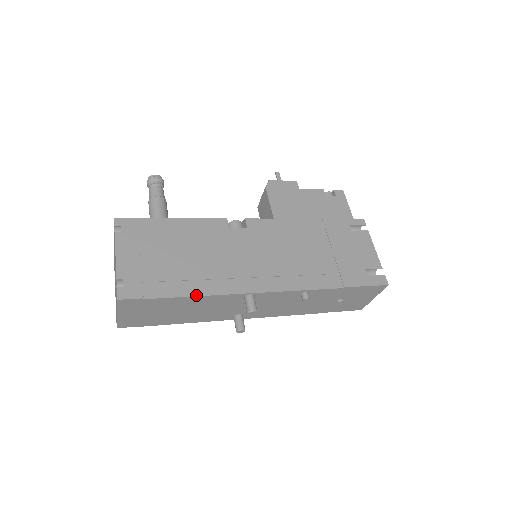
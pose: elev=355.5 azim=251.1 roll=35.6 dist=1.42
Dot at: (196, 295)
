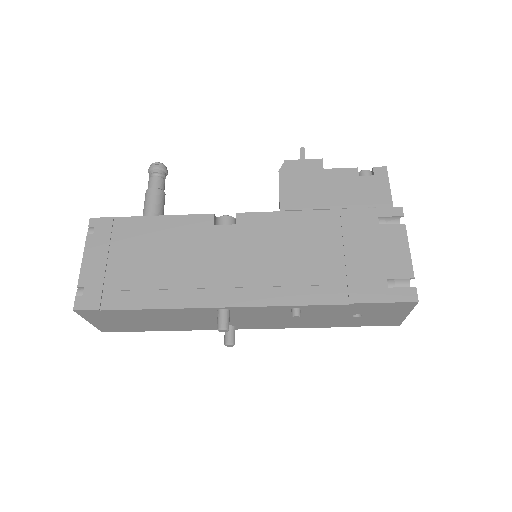
Dot at: (157, 308)
